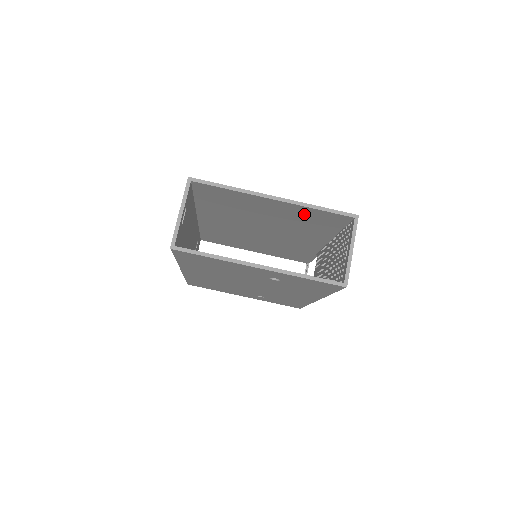
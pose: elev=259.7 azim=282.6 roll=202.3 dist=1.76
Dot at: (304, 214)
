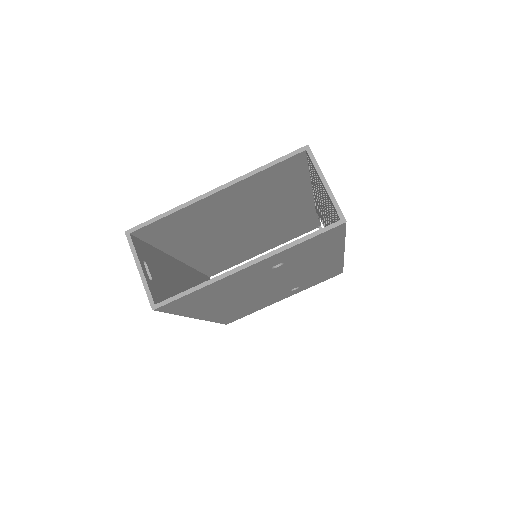
Dot at: (259, 184)
